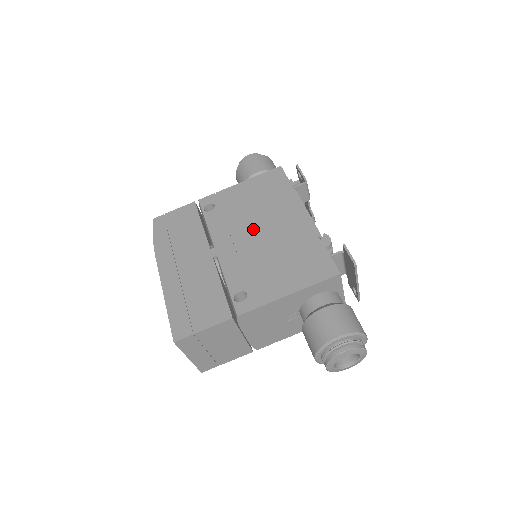
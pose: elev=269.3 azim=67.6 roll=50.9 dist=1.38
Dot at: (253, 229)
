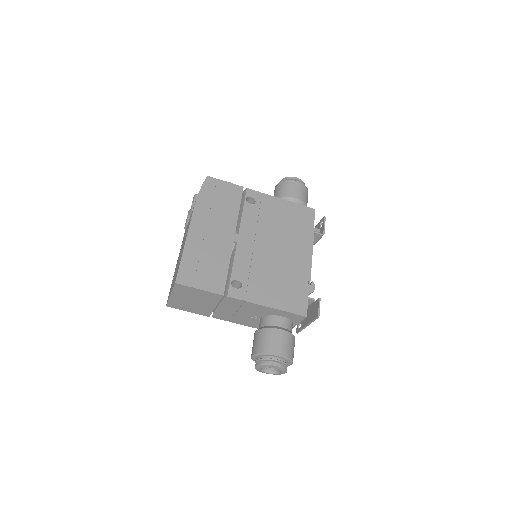
Dot at: (271, 242)
